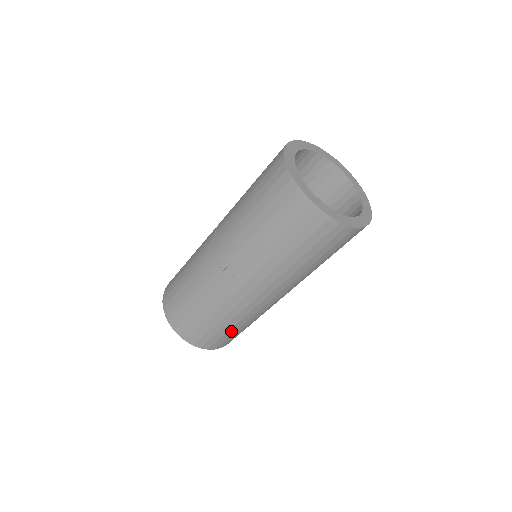
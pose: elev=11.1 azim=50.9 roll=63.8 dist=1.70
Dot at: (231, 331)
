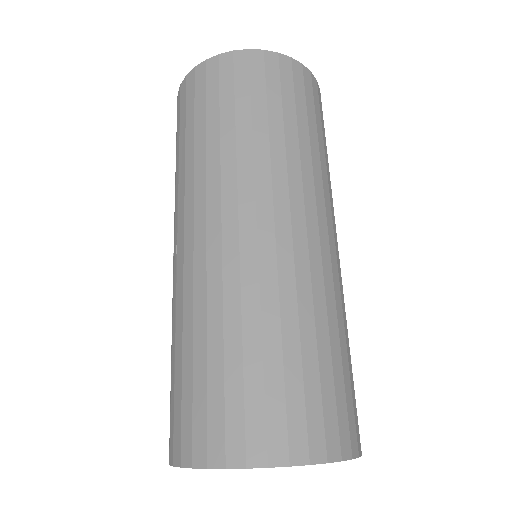
Dot at: (232, 364)
